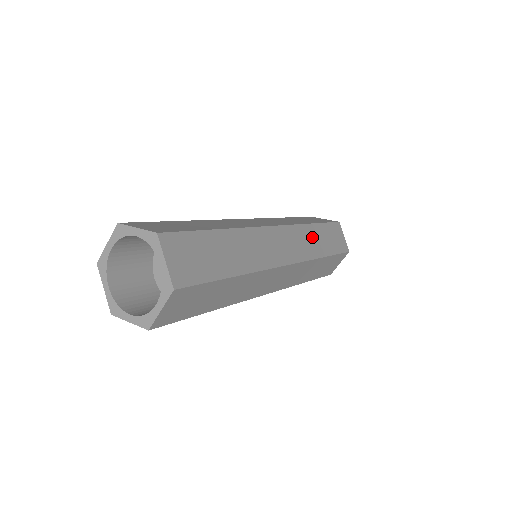
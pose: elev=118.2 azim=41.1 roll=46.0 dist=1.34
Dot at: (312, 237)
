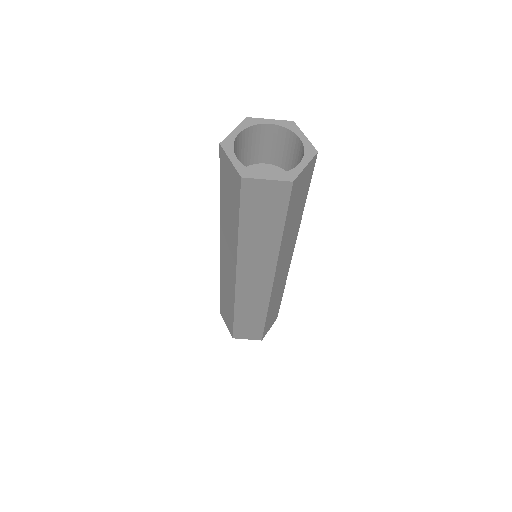
Dot at: occluded
